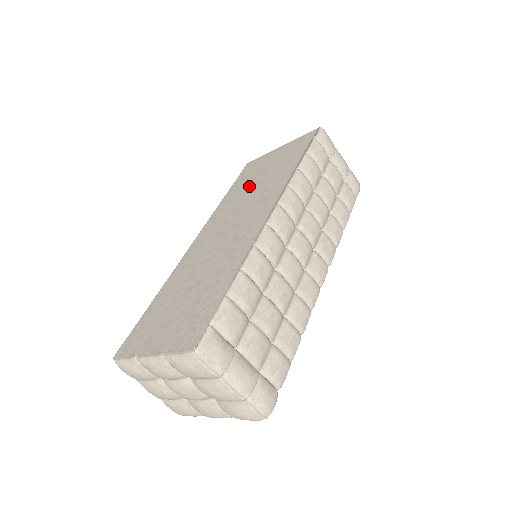
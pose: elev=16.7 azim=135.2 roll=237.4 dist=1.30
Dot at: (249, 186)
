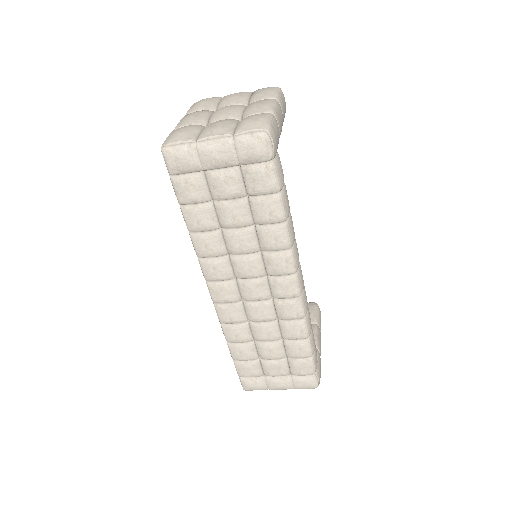
Dot at: occluded
